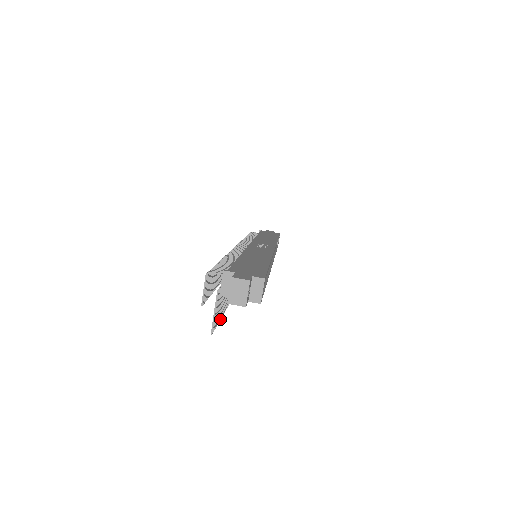
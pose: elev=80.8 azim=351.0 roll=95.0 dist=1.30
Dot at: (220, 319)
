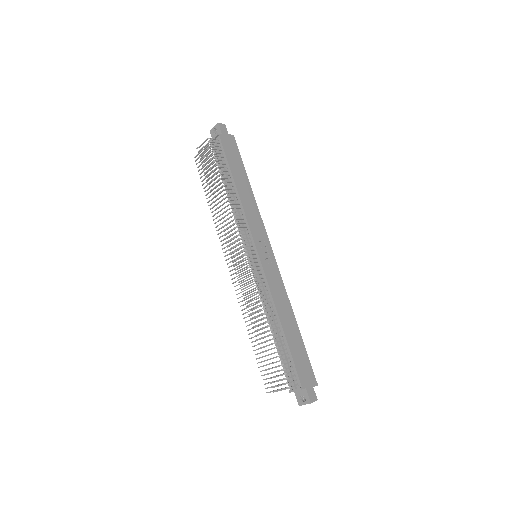
Dot at: occluded
